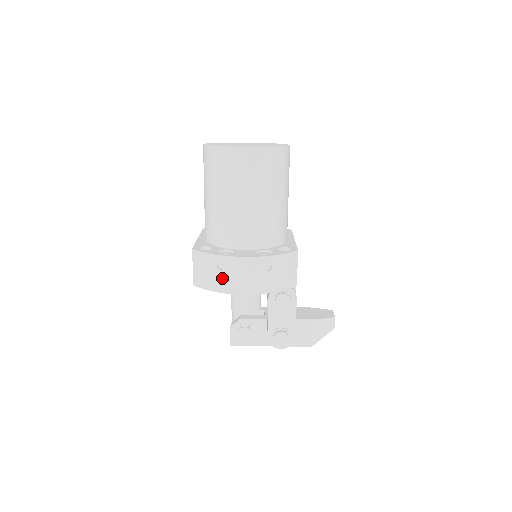
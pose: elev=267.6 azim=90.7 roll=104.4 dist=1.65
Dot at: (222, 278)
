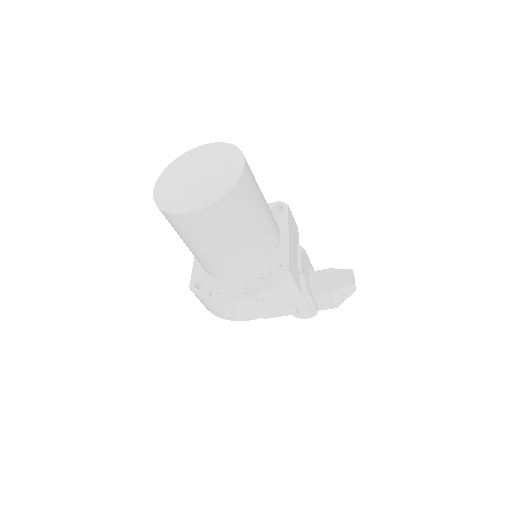
Dot at: (224, 313)
